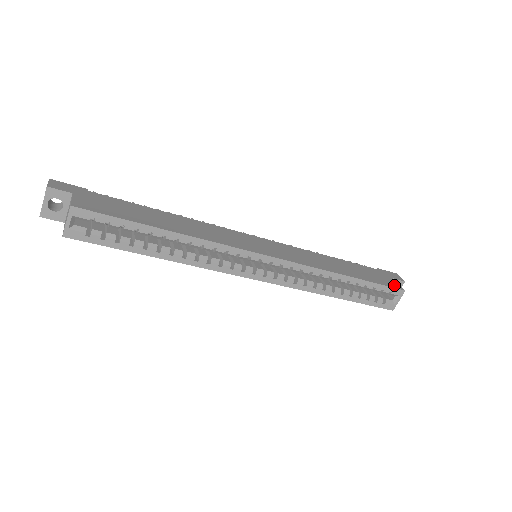
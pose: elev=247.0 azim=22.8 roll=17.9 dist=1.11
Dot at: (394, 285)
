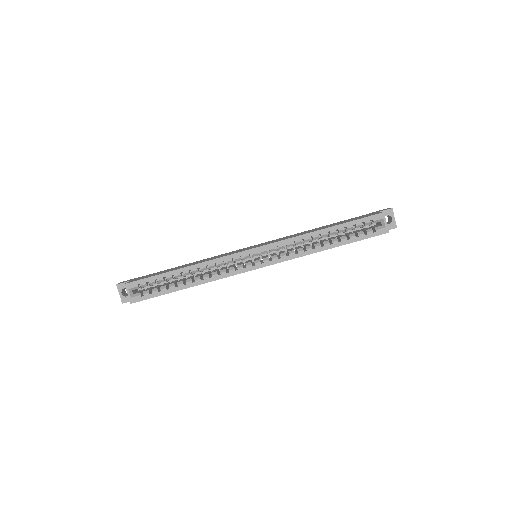
Dot at: (373, 214)
